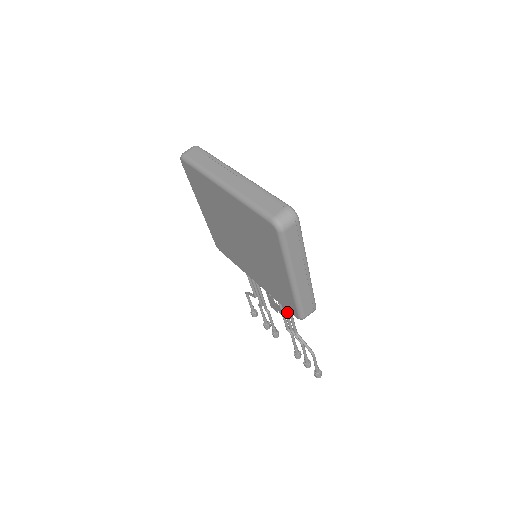
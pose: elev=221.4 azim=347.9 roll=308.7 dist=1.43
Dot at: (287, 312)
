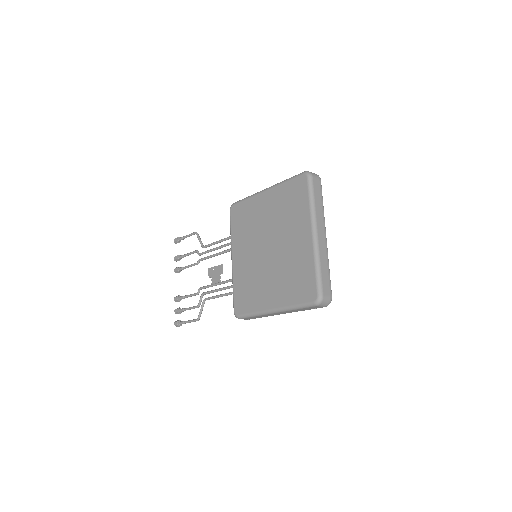
Dot at: (221, 290)
